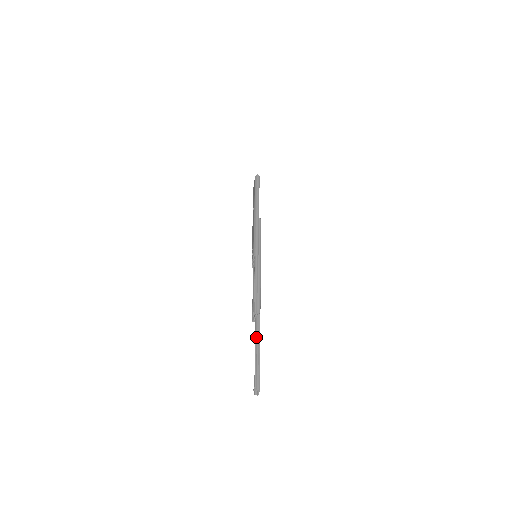
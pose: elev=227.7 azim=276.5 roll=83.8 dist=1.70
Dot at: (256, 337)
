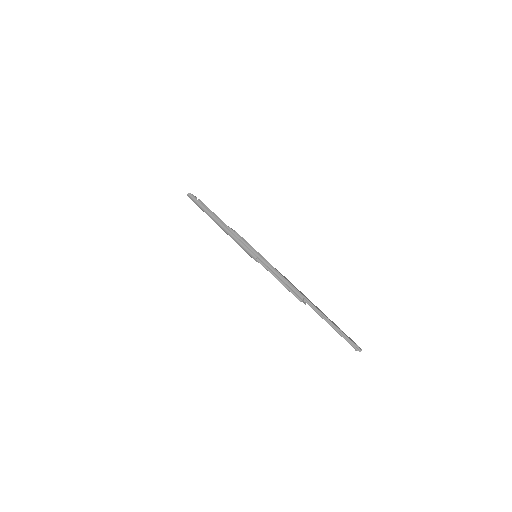
Dot at: (320, 316)
